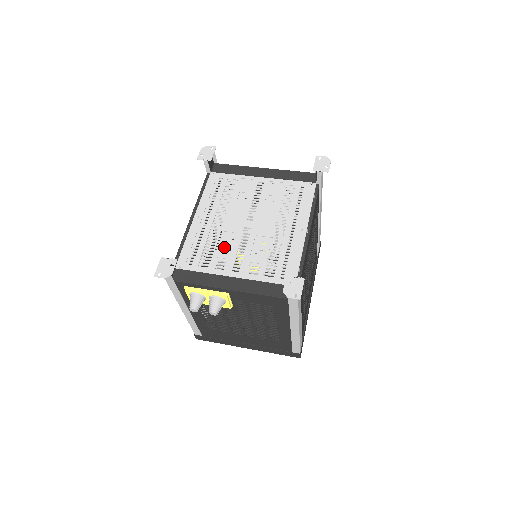
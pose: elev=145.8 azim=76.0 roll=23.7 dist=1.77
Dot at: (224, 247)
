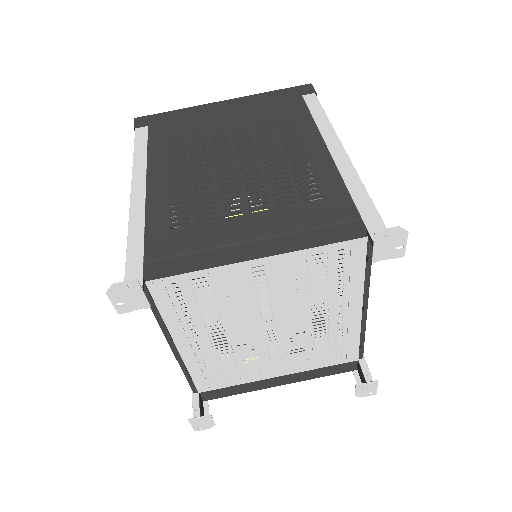
Dot at: (242, 347)
